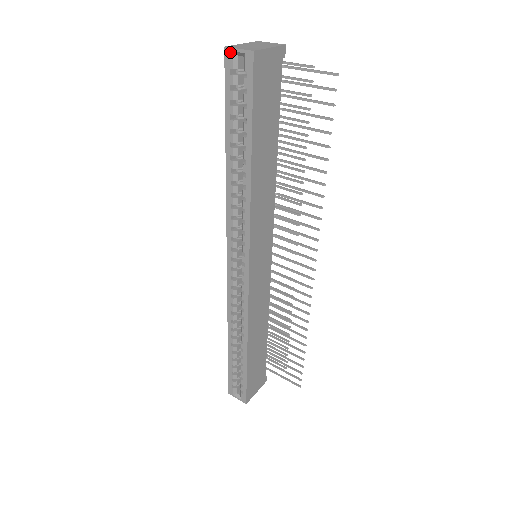
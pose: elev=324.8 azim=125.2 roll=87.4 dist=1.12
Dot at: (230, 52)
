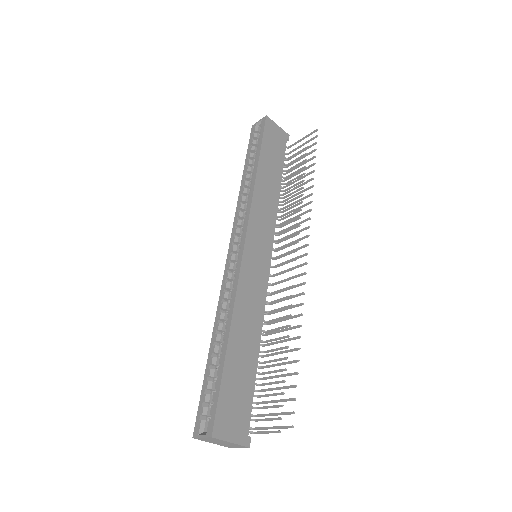
Dot at: (254, 125)
